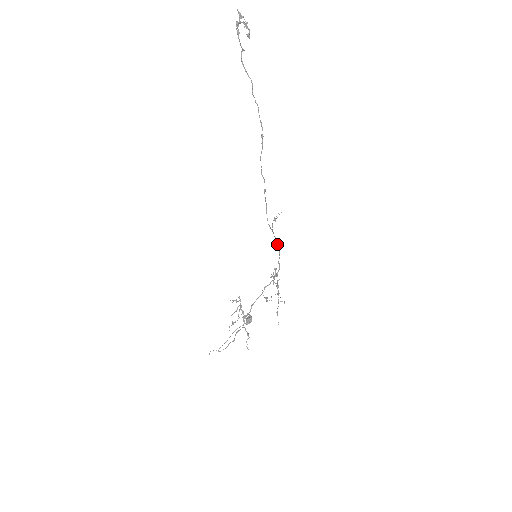
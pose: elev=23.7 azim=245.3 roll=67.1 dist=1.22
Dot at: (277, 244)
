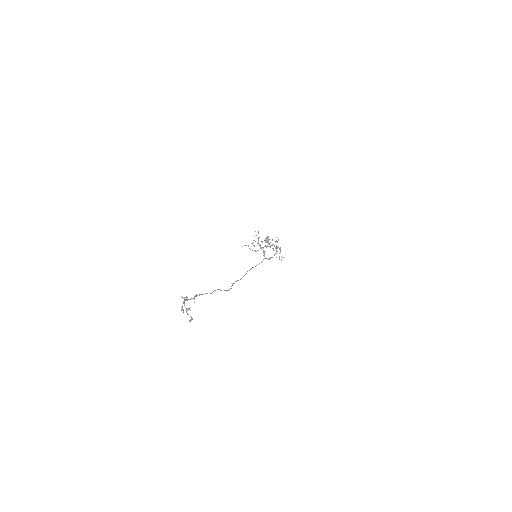
Dot at: (269, 259)
